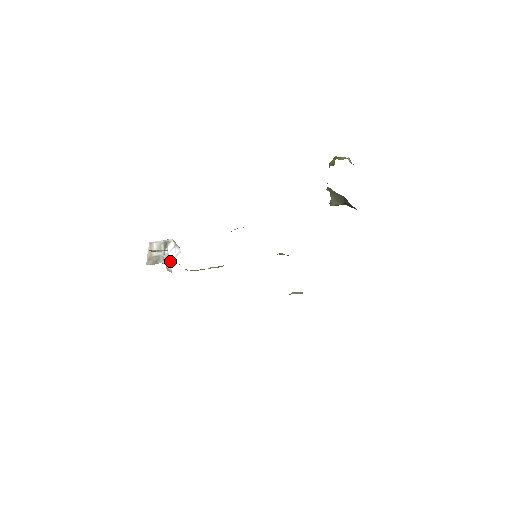
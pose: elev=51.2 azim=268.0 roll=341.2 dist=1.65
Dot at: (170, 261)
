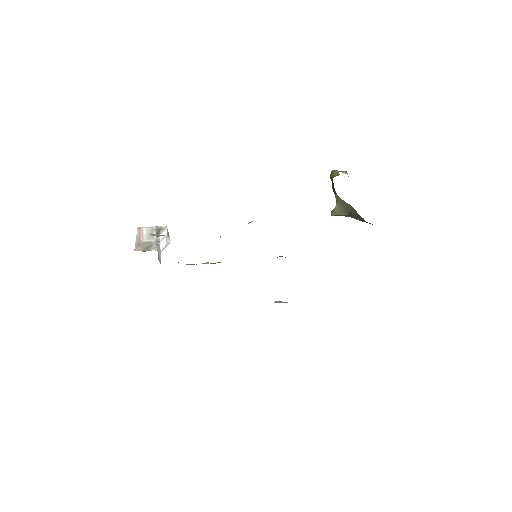
Dot at: (160, 251)
